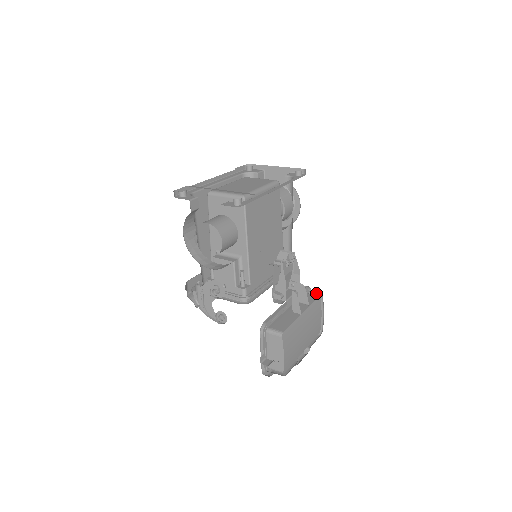
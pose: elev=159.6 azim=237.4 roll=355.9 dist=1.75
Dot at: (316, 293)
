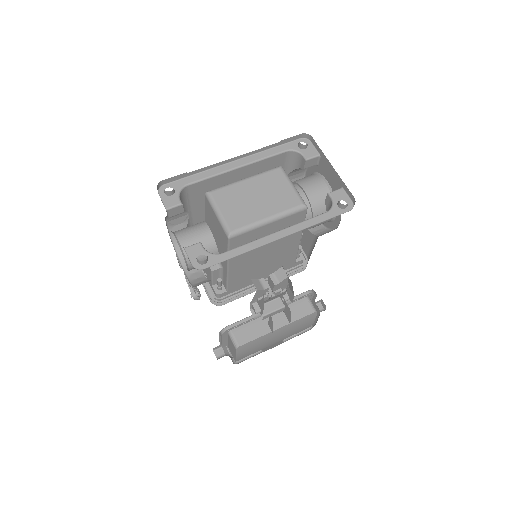
Dot at: (316, 305)
